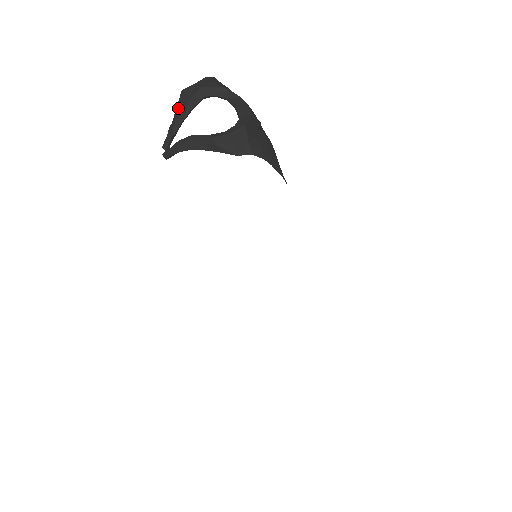
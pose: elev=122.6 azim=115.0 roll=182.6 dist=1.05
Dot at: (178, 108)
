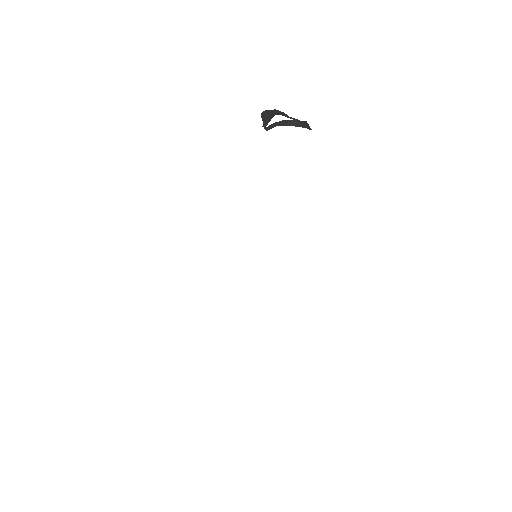
Dot at: (265, 115)
